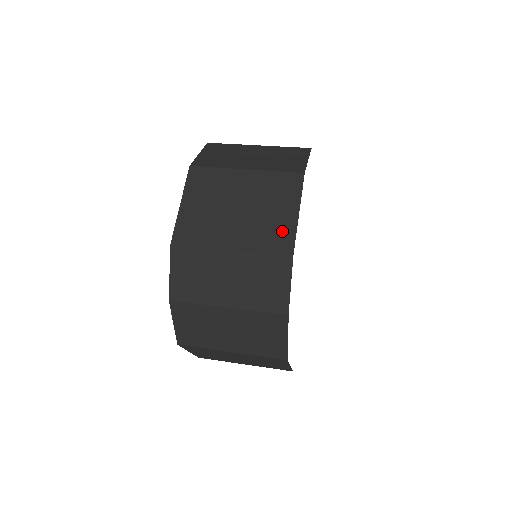
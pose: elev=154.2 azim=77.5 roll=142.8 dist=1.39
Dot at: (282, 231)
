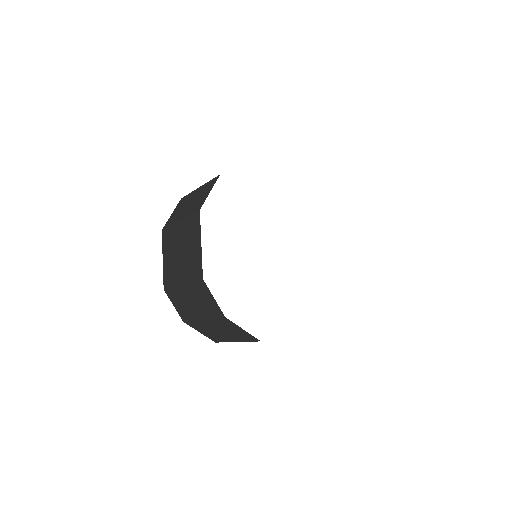
Dot at: occluded
